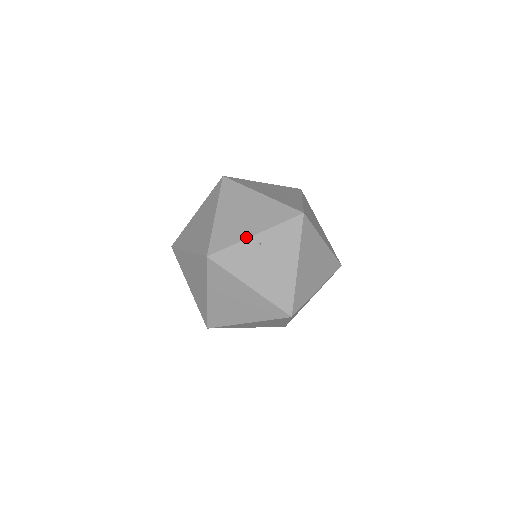
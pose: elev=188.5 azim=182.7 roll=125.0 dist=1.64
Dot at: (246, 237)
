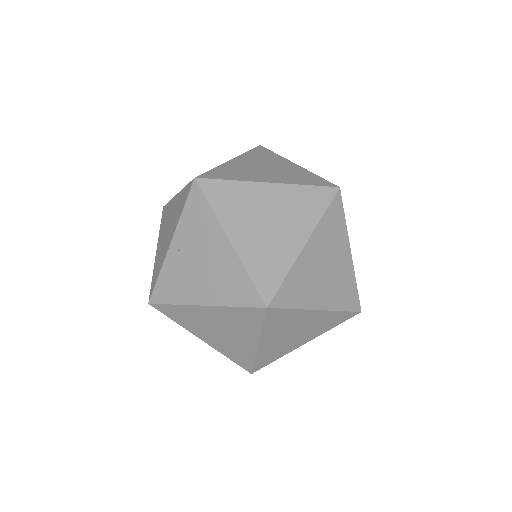
Dot at: (165, 254)
